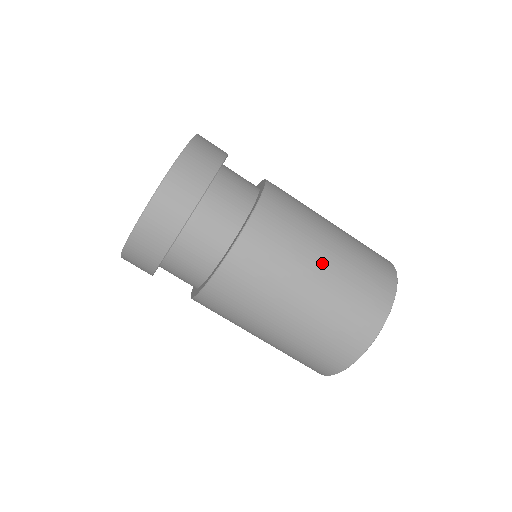
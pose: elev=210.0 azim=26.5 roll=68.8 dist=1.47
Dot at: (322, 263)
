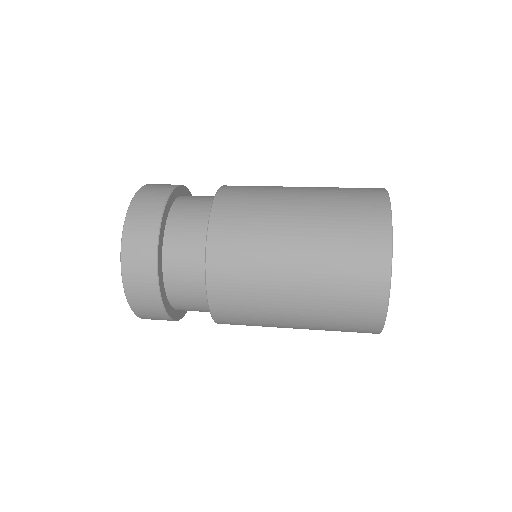
Dot at: (297, 206)
